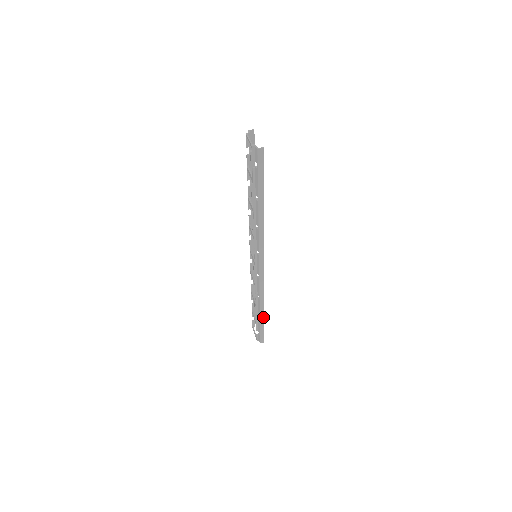
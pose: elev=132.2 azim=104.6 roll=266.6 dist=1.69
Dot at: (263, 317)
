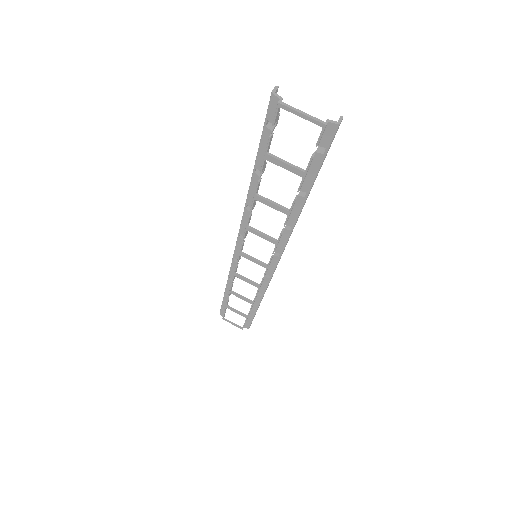
Dot at: (258, 307)
